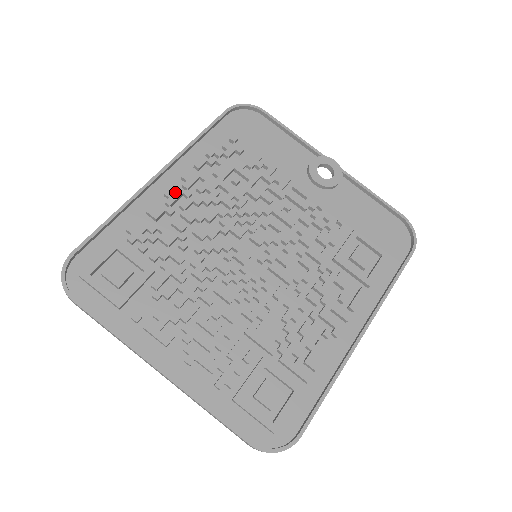
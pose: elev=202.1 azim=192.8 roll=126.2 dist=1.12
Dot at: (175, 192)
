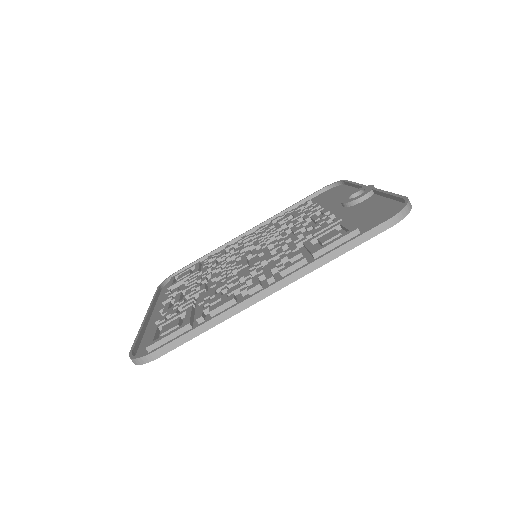
Dot at: (247, 235)
